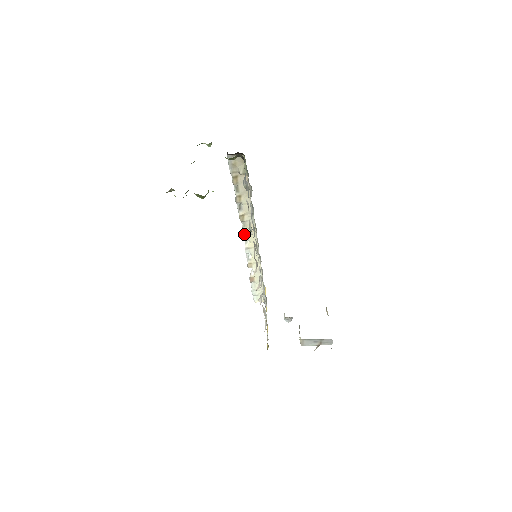
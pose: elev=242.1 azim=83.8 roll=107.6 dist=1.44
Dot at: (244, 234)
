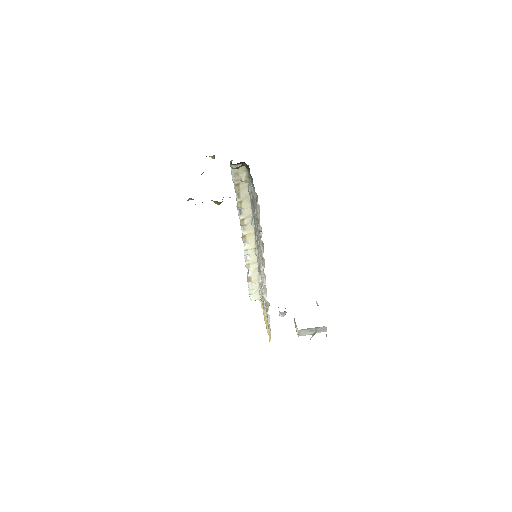
Dot at: (243, 237)
